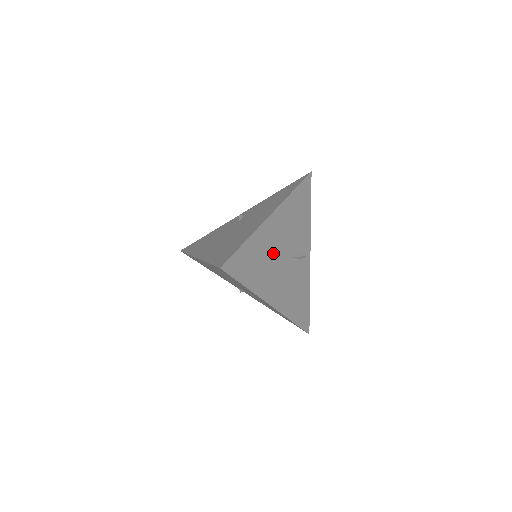
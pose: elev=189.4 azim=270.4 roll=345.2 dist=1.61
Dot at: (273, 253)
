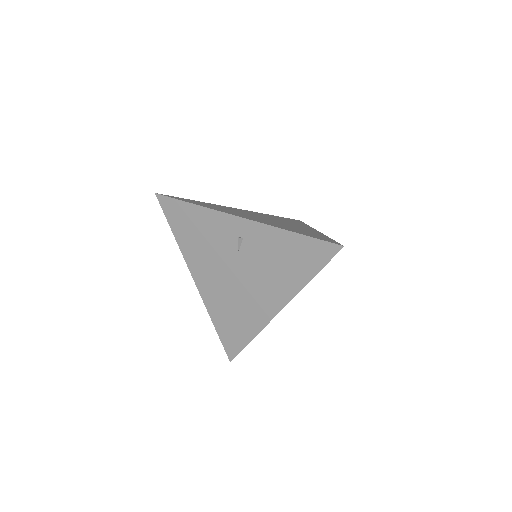
Dot at: occluded
